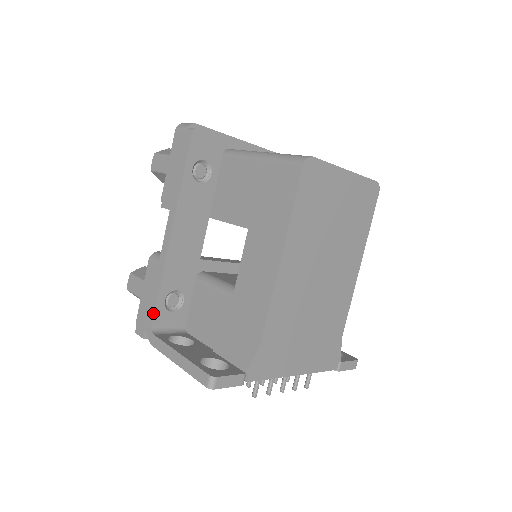
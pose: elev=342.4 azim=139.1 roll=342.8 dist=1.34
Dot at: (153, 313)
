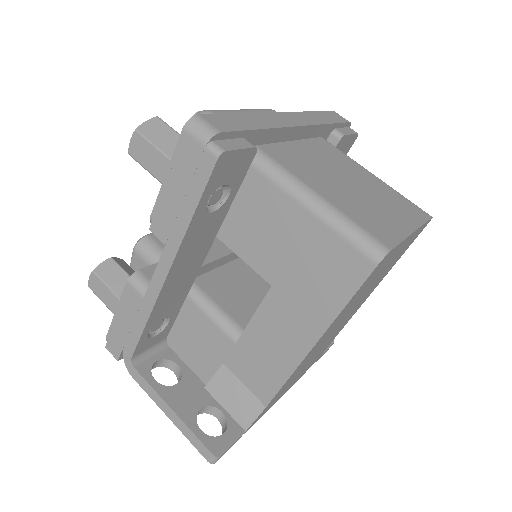
Dot at: (134, 347)
